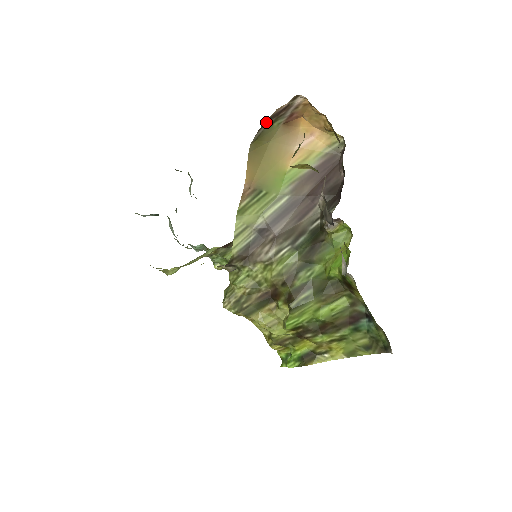
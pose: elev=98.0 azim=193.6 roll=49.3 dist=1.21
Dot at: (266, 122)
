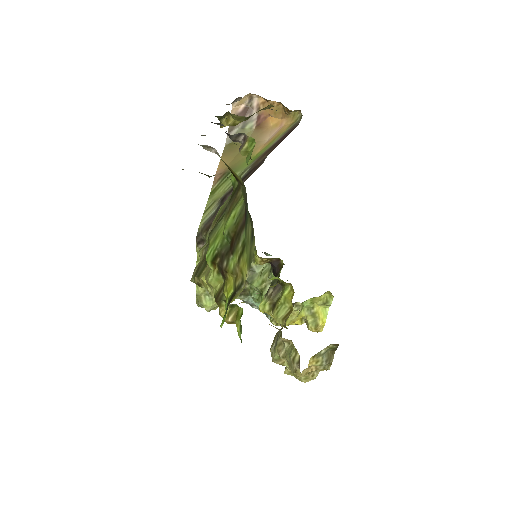
Dot at: occluded
